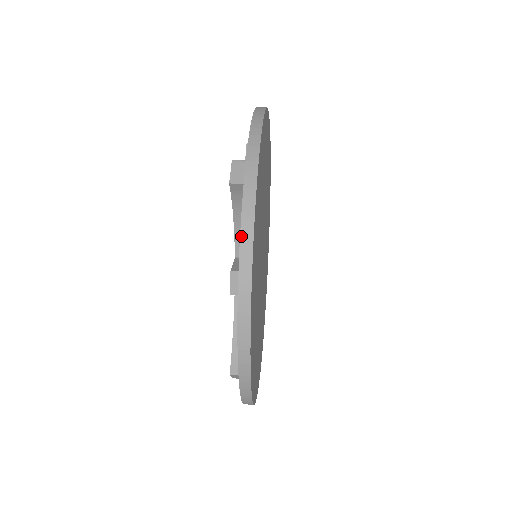
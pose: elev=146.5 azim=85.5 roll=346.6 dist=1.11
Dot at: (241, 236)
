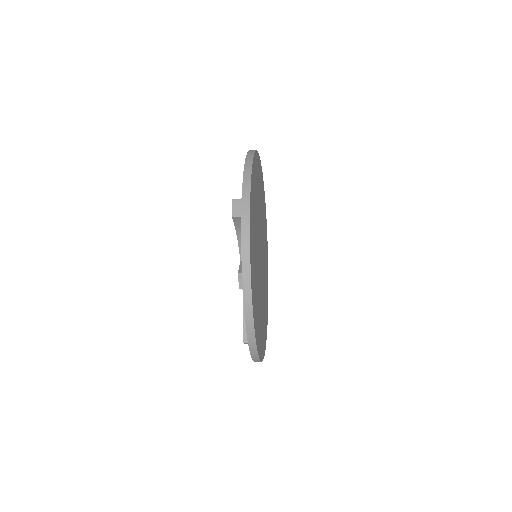
Dot at: (242, 257)
